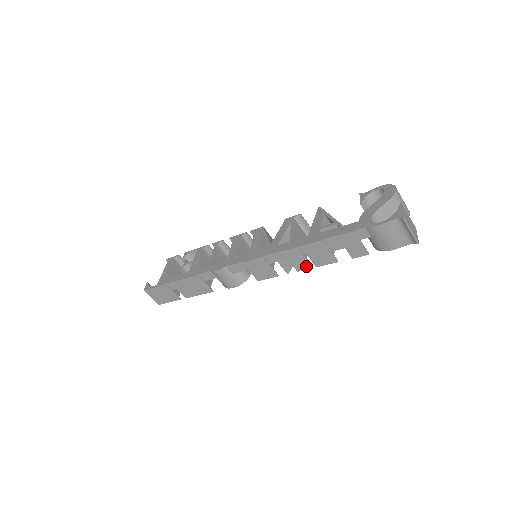
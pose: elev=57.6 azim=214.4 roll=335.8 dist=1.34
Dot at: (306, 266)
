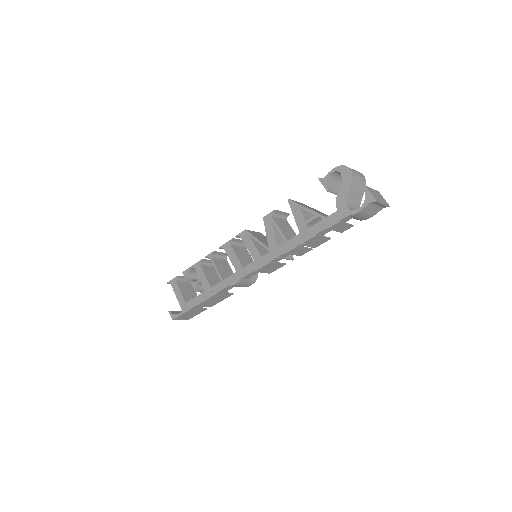
Dot at: (307, 251)
